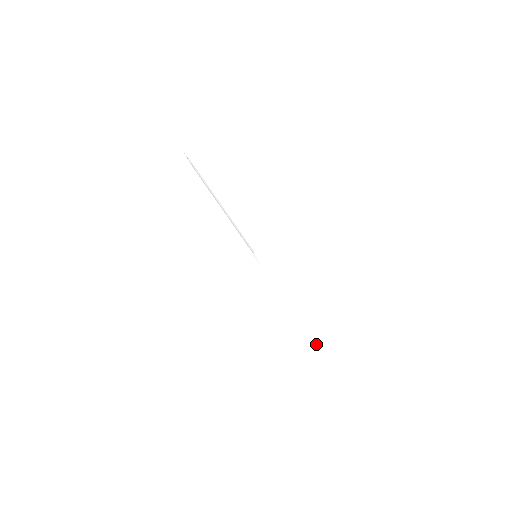
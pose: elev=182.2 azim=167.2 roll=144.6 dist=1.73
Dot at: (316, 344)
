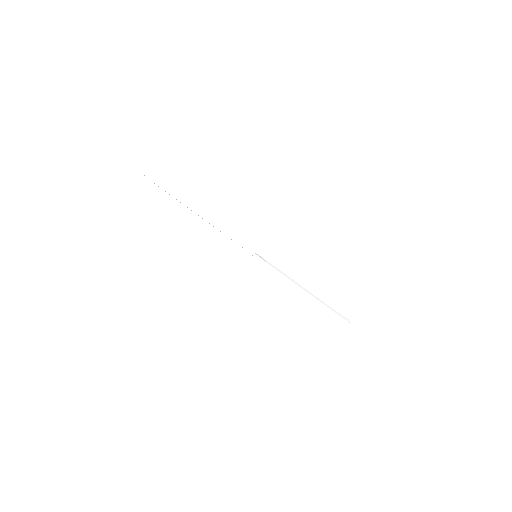
Dot at: (338, 316)
